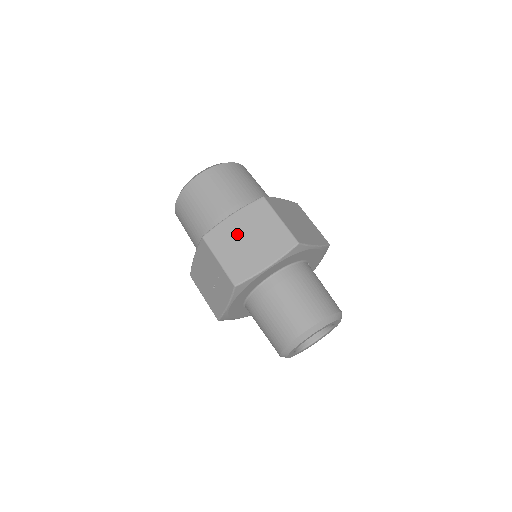
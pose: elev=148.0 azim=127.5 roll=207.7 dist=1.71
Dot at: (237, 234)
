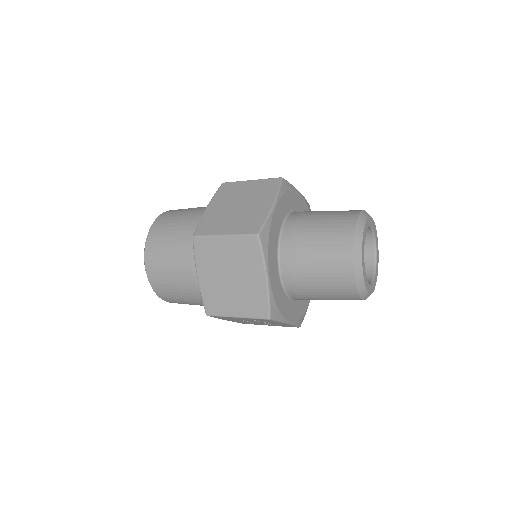
Dot at: (219, 285)
